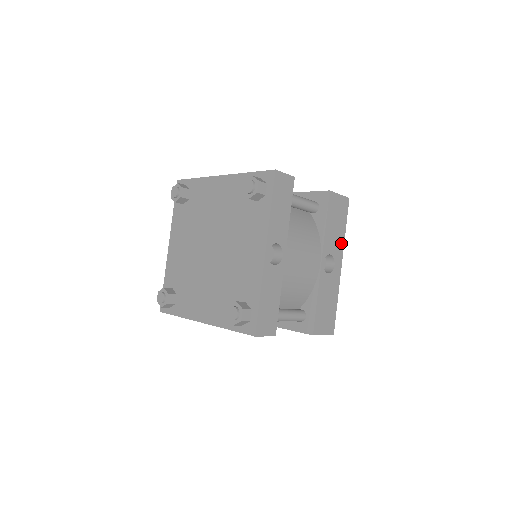
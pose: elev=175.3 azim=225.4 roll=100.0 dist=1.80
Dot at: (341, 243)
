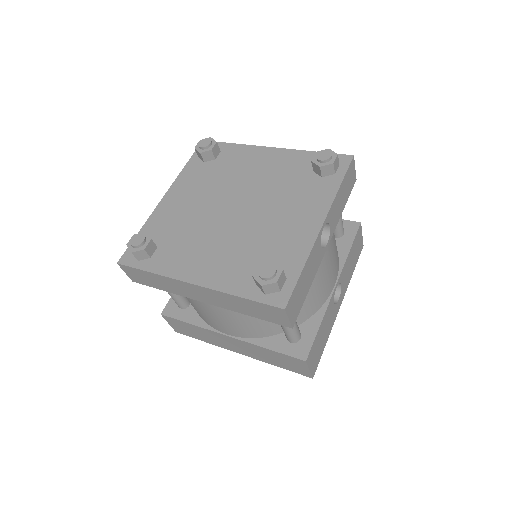
Dot at: (347, 282)
